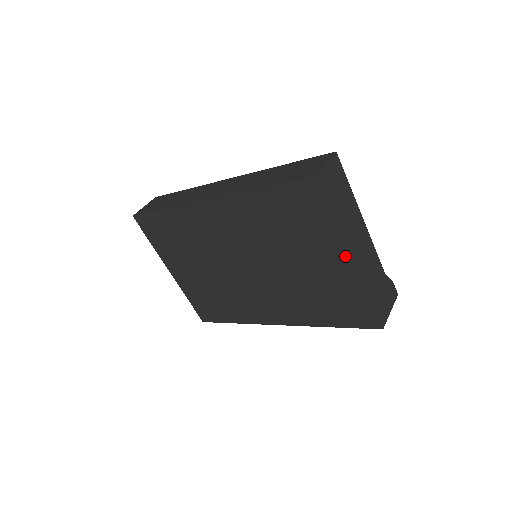
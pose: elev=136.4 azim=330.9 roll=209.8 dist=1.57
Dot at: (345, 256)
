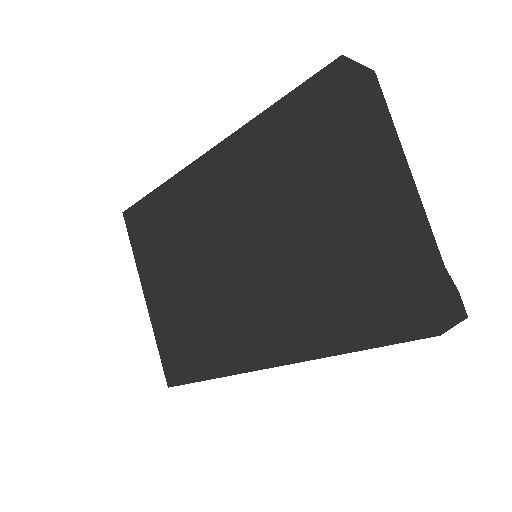
Dot at: (377, 186)
